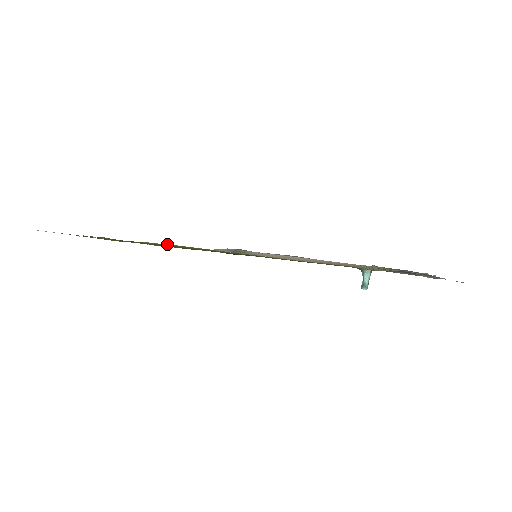
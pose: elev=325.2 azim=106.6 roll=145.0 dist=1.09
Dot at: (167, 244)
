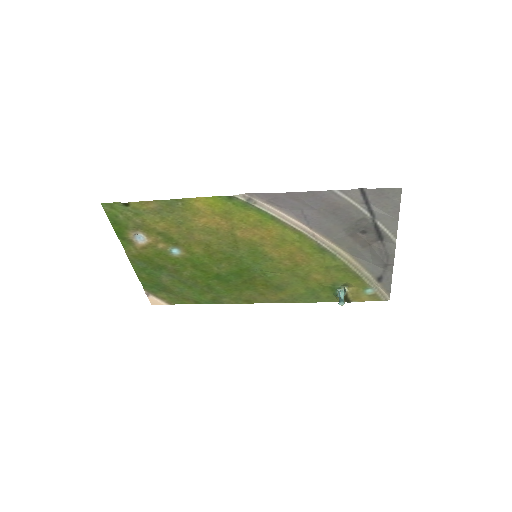
Dot at: (201, 198)
